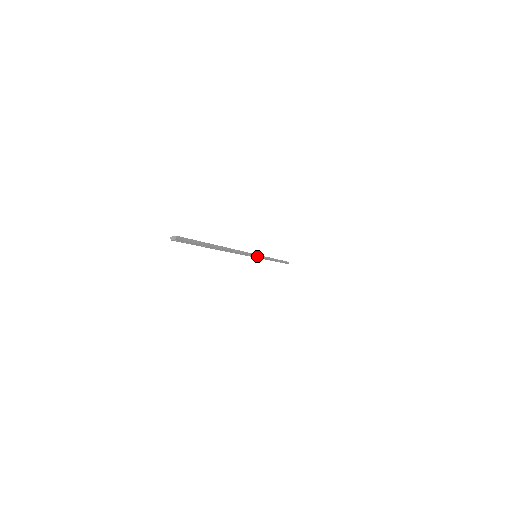
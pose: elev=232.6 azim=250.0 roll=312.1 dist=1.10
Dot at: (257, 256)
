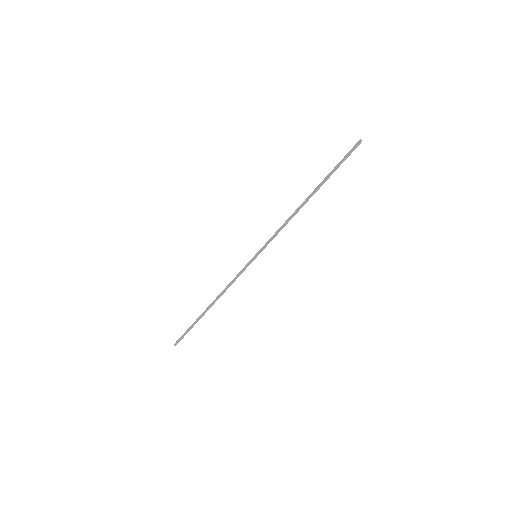
Dot at: occluded
